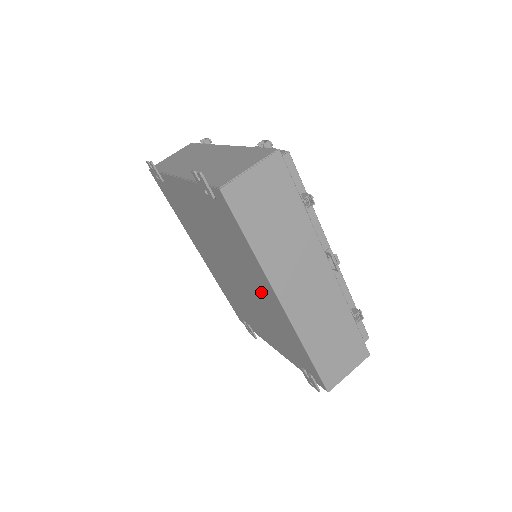
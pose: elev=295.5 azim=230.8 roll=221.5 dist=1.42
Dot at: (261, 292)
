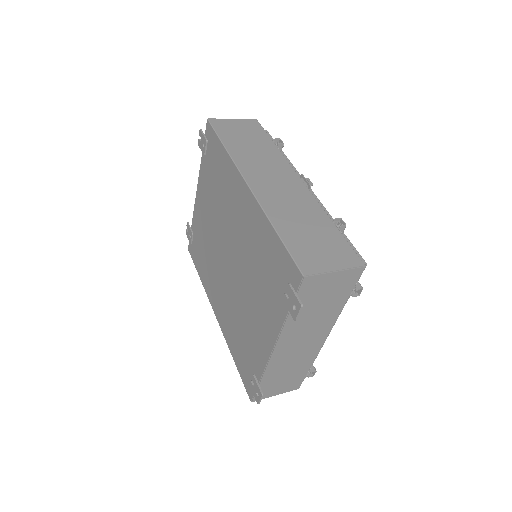
Dot at: (239, 214)
